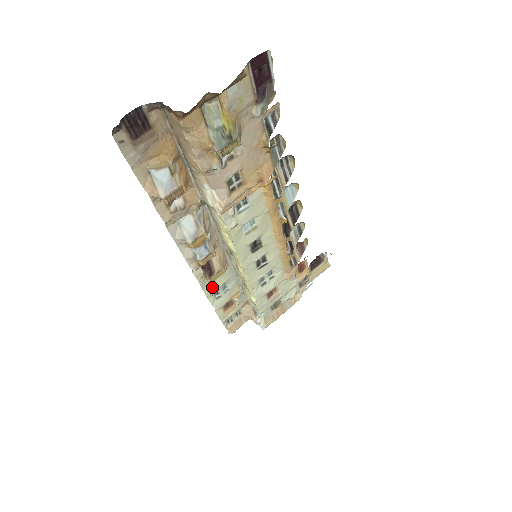
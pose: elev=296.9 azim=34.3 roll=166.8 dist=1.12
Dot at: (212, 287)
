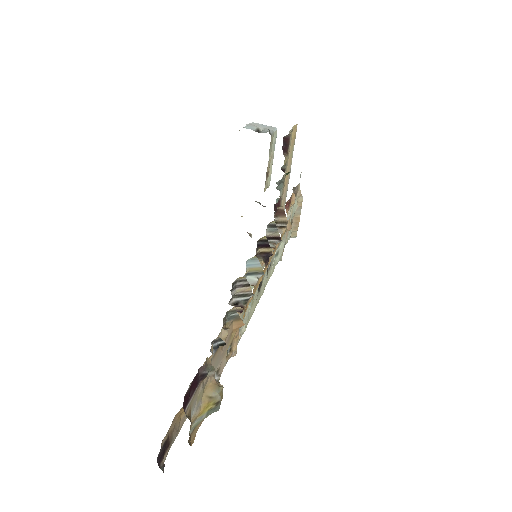
Dot at: occluded
